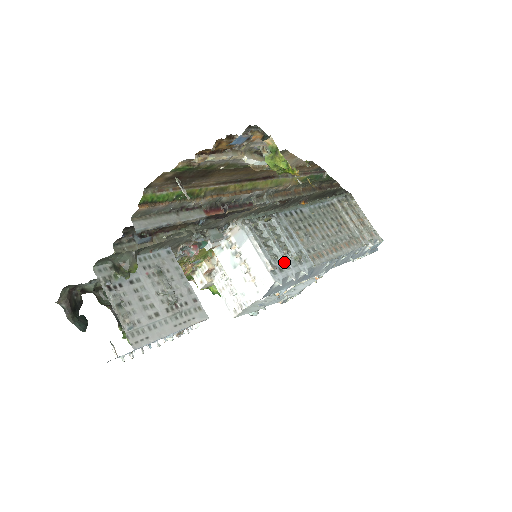
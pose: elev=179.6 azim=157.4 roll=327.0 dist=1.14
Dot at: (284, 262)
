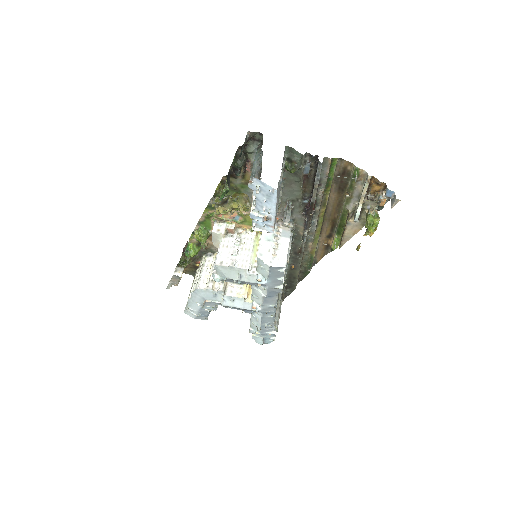
Dot at: occluded
